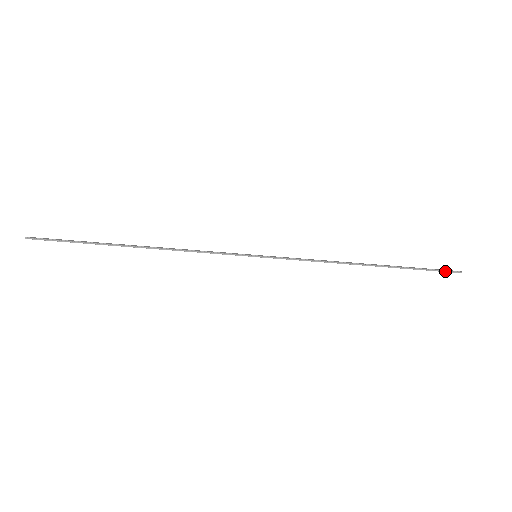
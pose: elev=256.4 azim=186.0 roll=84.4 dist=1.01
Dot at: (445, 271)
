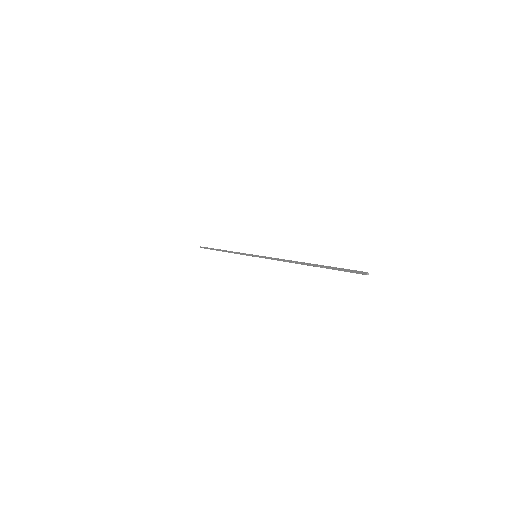
Dot at: (354, 271)
